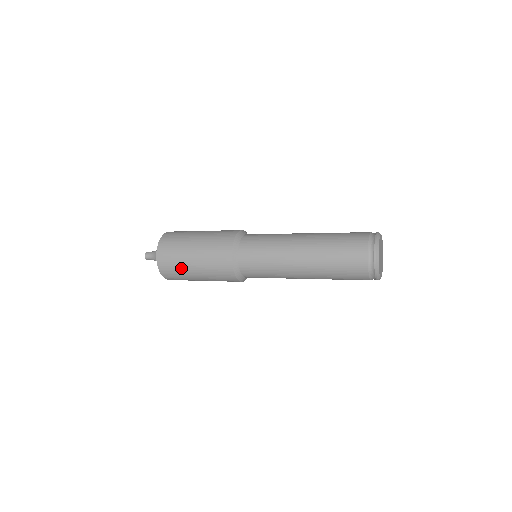
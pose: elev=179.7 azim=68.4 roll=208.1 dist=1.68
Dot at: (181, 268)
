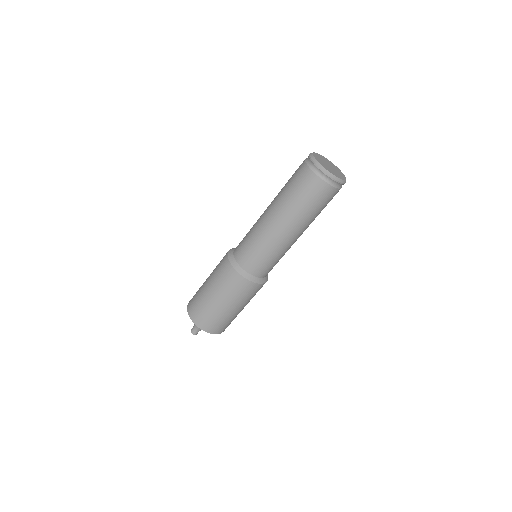
Dot at: (205, 305)
